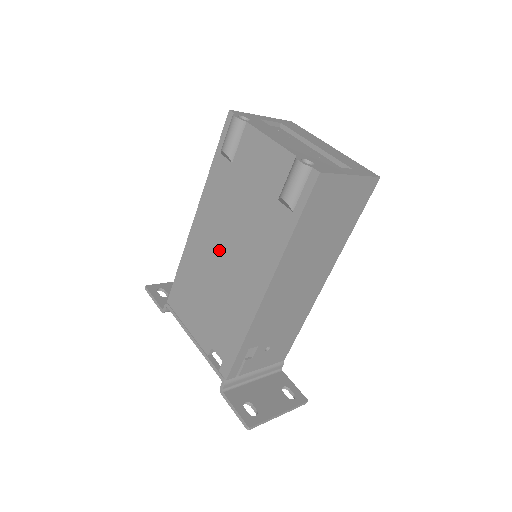
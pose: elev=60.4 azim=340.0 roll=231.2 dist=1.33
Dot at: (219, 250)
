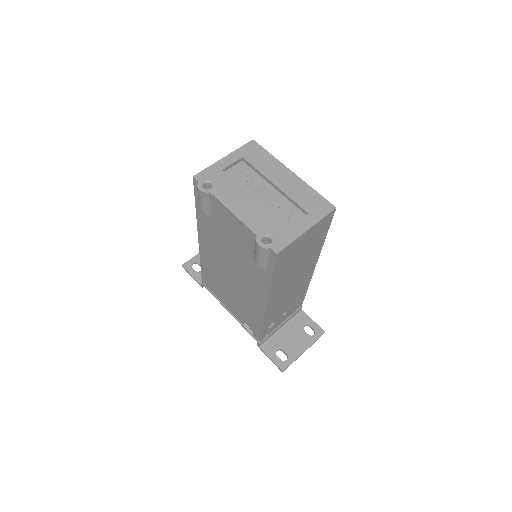
Dot at: (225, 268)
